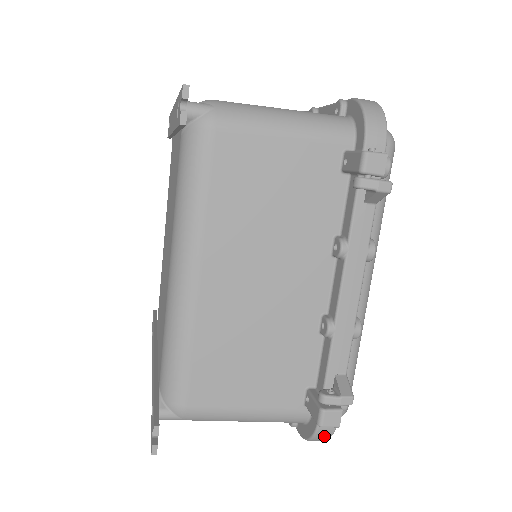
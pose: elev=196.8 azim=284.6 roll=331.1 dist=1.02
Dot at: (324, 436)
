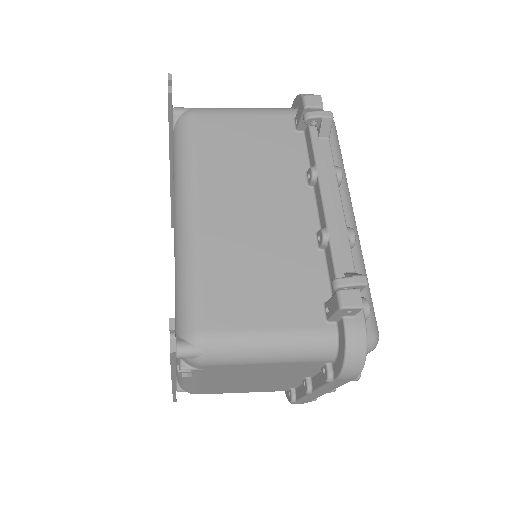
Dot at: (358, 347)
